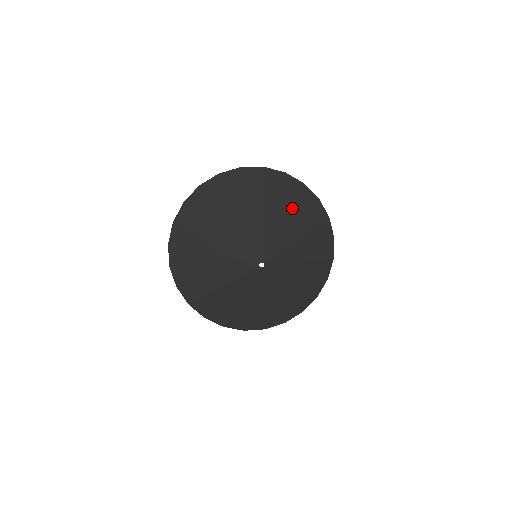
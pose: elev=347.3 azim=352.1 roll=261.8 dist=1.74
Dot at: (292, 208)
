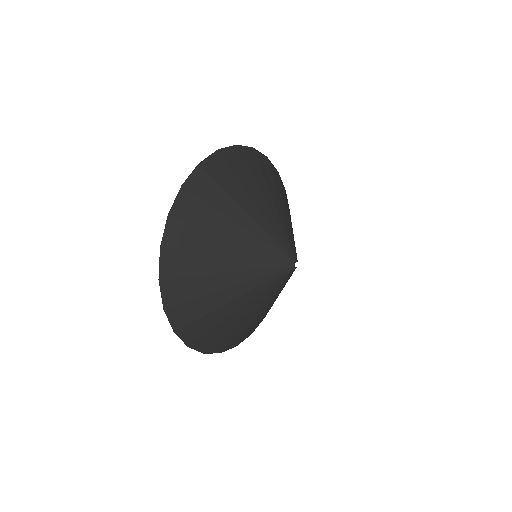
Dot at: (267, 183)
